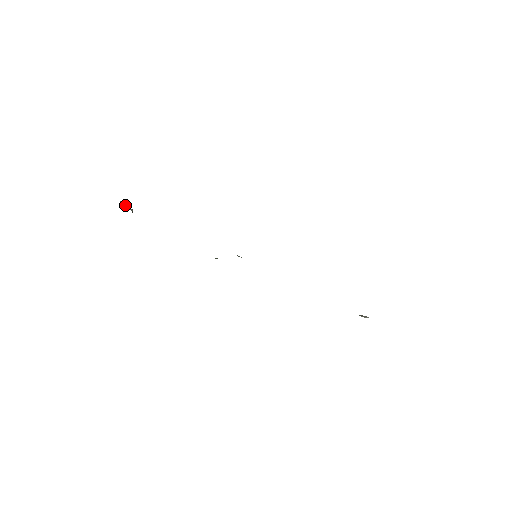
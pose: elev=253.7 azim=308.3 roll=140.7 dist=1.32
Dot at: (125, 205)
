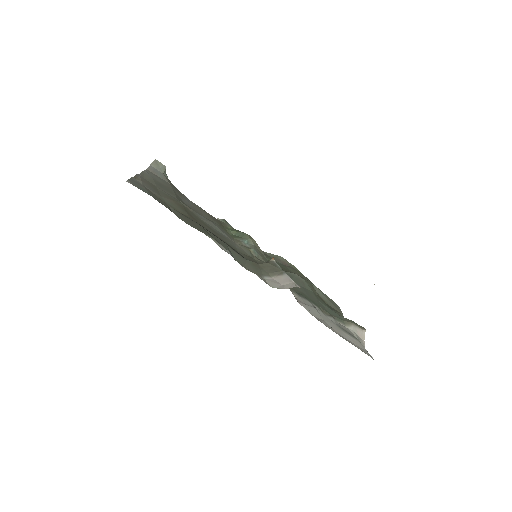
Dot at: (157, 165)
